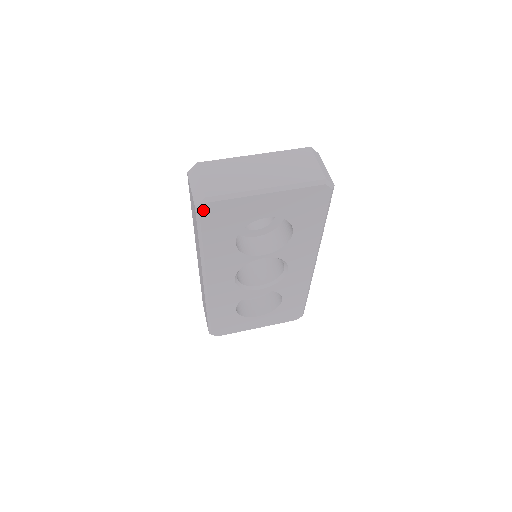
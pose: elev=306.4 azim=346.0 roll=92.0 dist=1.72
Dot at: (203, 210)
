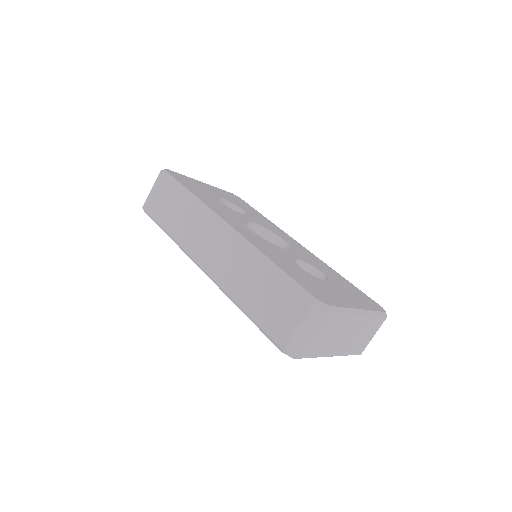
Dot at: occluded
